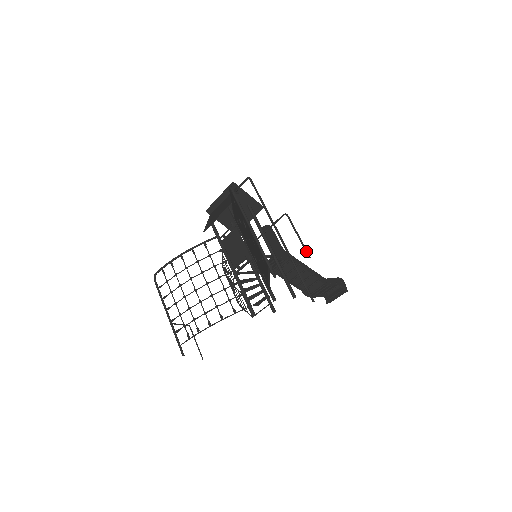
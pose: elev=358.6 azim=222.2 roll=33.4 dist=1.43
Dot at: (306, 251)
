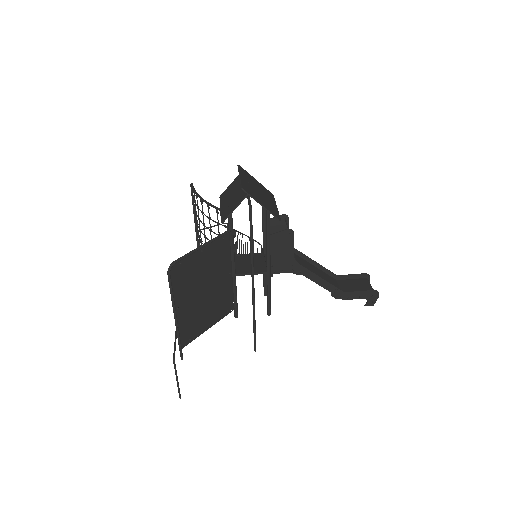
Dot at: occluded
